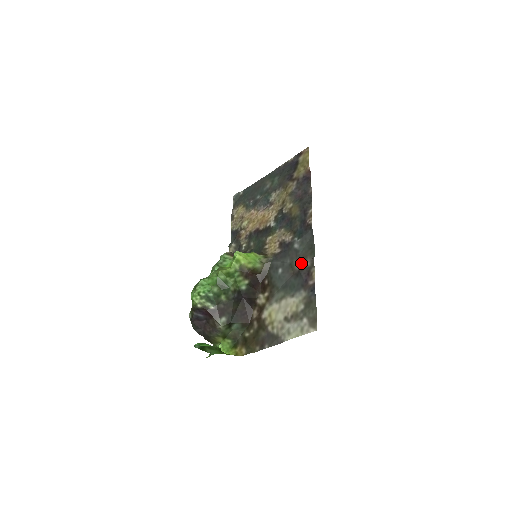
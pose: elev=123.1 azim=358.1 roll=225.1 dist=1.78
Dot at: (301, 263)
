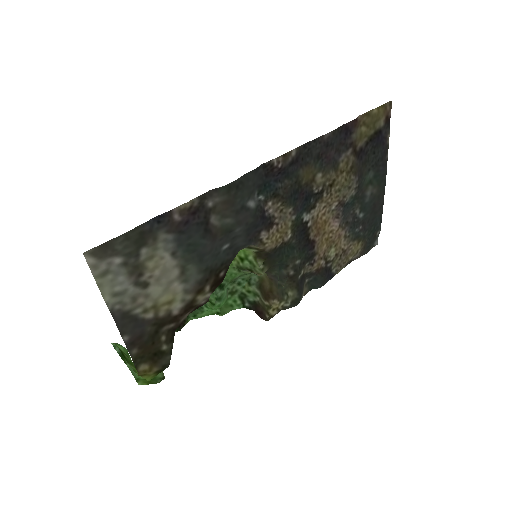
Dot at: (218, 212)
